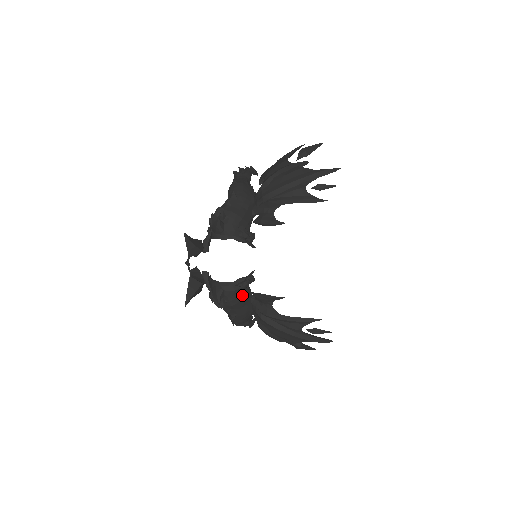
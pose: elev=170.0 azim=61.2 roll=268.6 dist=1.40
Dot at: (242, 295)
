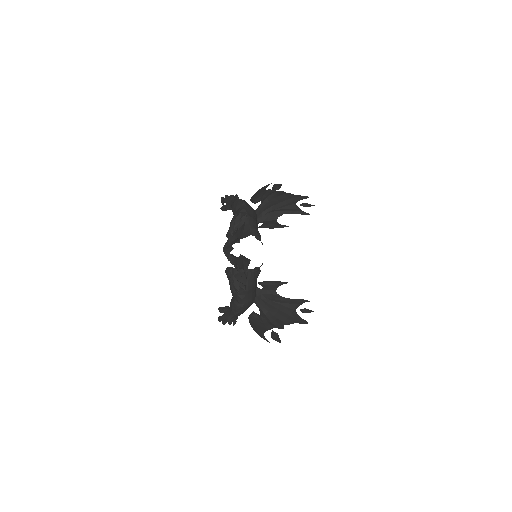
Dot at: (256, 282)
